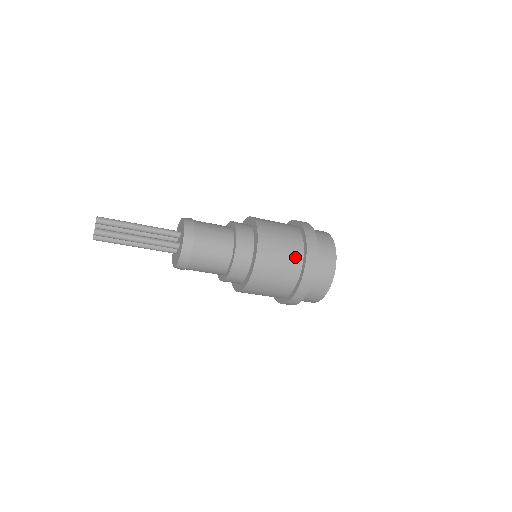
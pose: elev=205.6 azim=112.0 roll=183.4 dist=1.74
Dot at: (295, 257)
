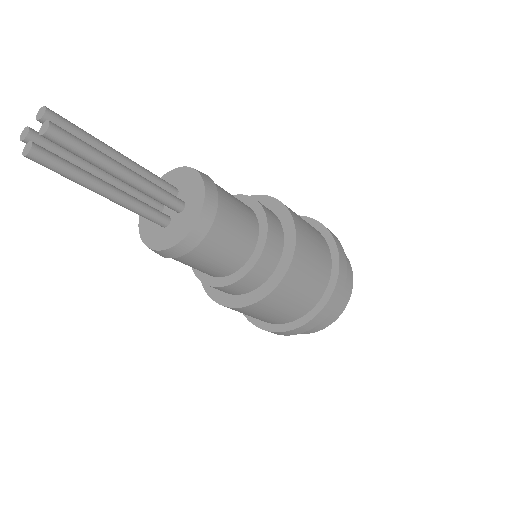
Dot at: (323, 243)
